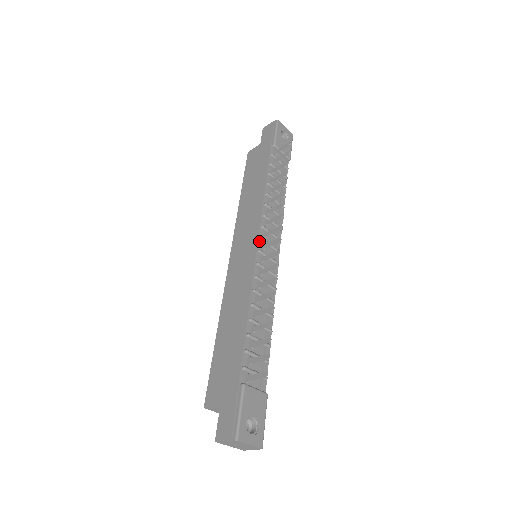
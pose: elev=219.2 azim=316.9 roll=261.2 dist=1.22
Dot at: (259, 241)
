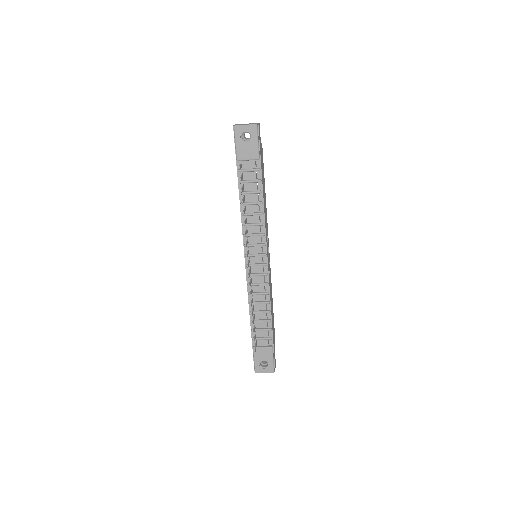
Dot at: (246, 257)
